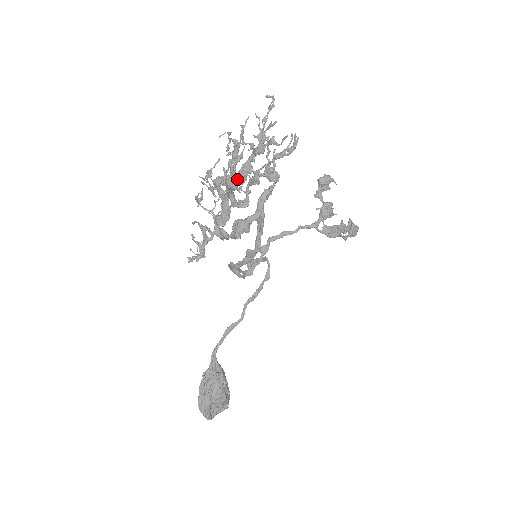
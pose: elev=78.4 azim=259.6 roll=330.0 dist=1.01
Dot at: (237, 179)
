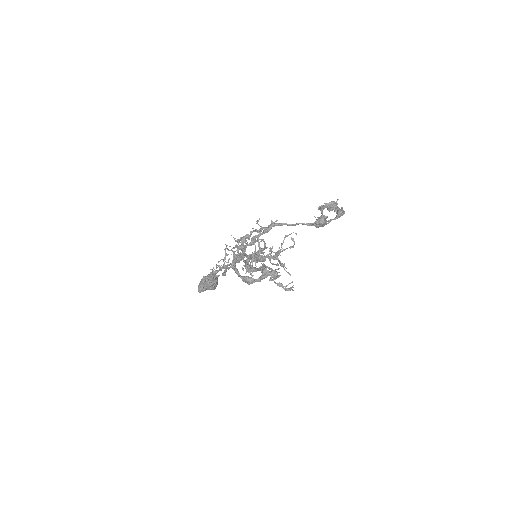
Dot at: (254, 261)
